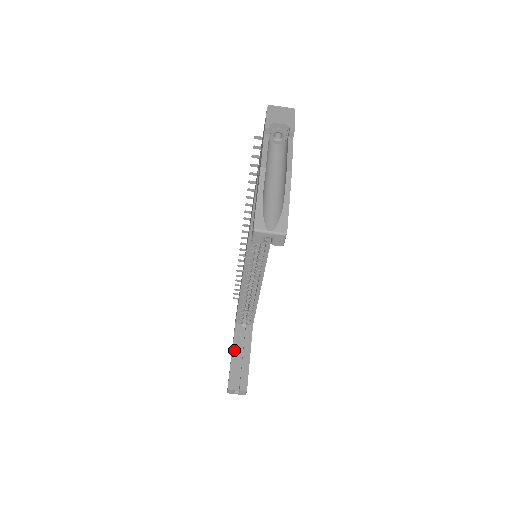
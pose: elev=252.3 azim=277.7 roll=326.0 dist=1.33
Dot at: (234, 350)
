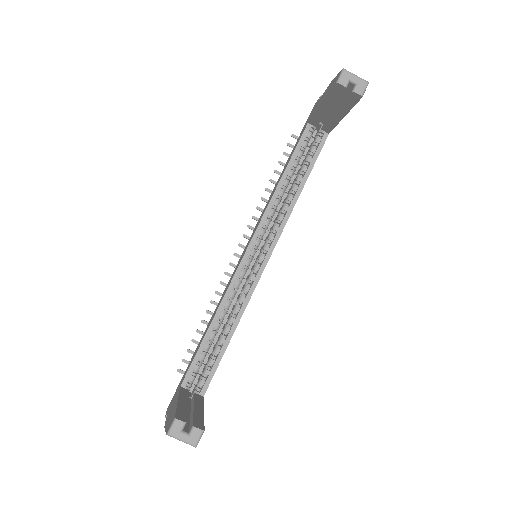
Dot at: (181, 399)
